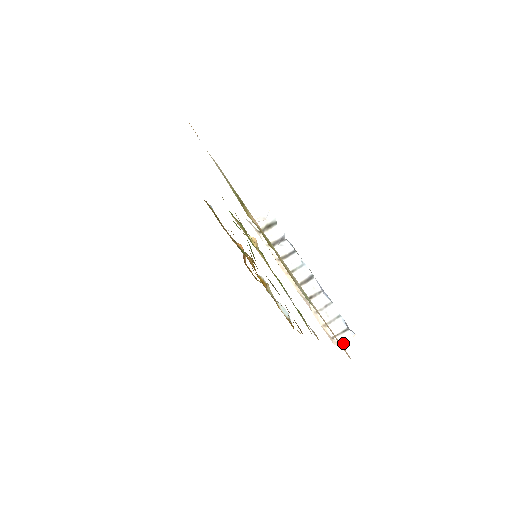
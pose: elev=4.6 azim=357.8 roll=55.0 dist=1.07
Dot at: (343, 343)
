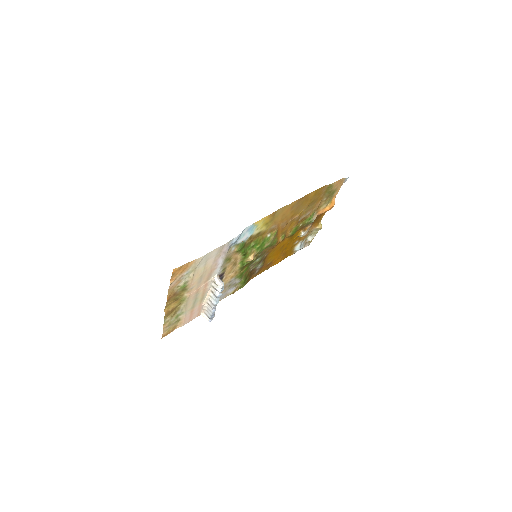
Dot at: occluded
